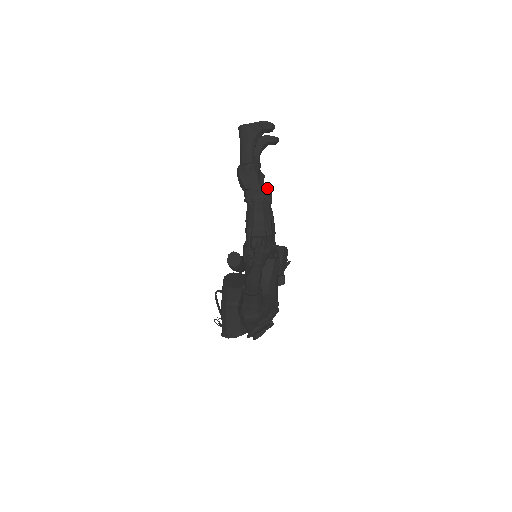
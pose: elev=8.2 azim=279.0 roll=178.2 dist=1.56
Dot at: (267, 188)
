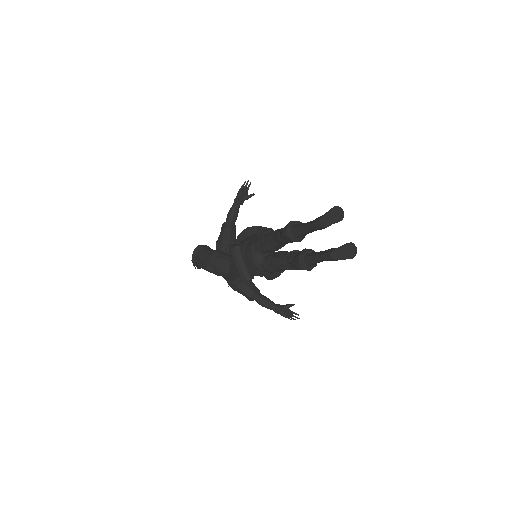
Dot at: occluded
